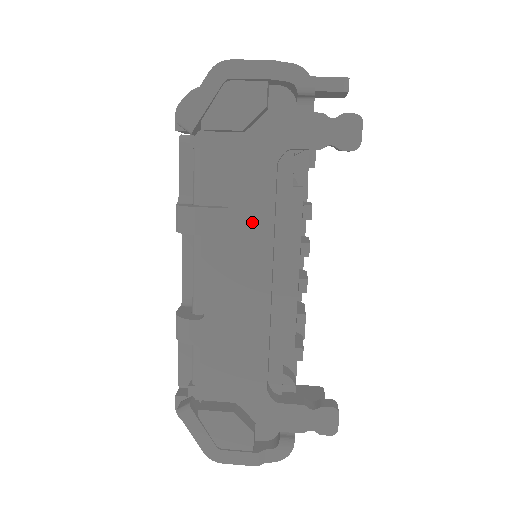
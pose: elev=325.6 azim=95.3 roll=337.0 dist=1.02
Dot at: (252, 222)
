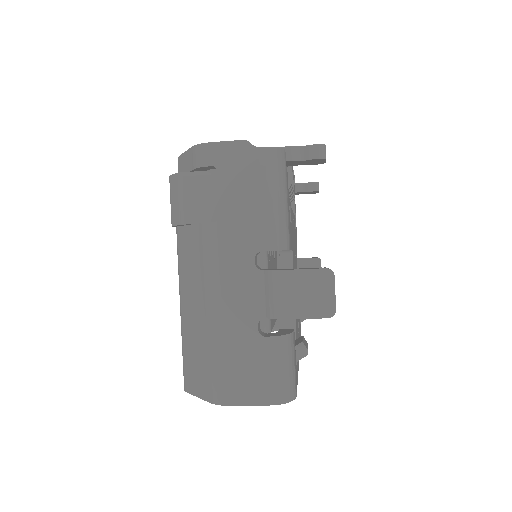
Dot at: occluded
